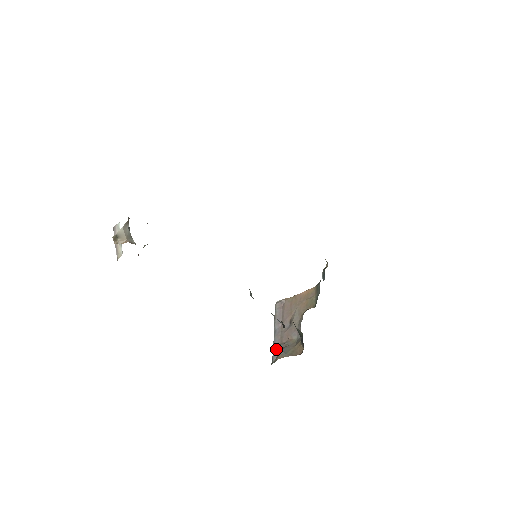
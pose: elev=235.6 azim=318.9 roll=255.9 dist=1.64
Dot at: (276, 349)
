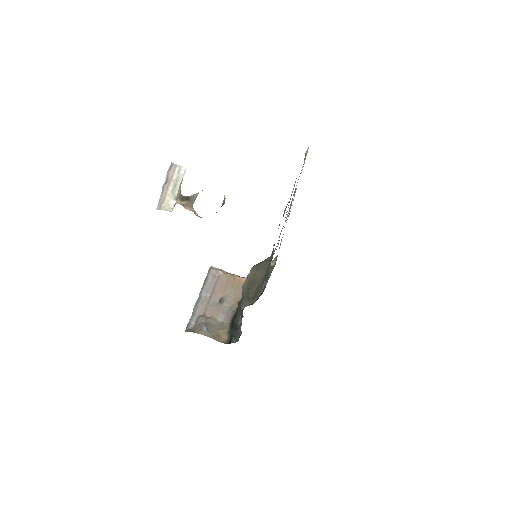
Dot at: (196, 317)
